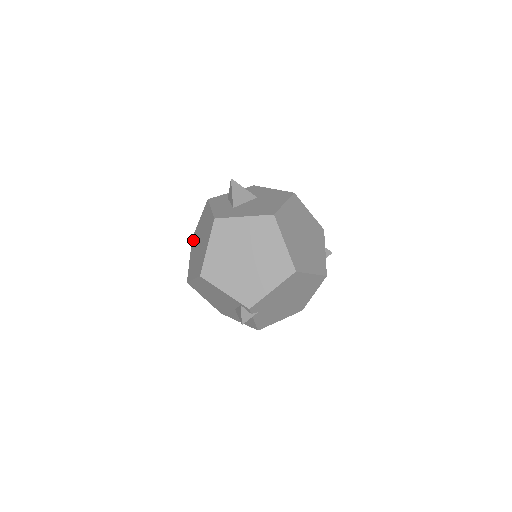
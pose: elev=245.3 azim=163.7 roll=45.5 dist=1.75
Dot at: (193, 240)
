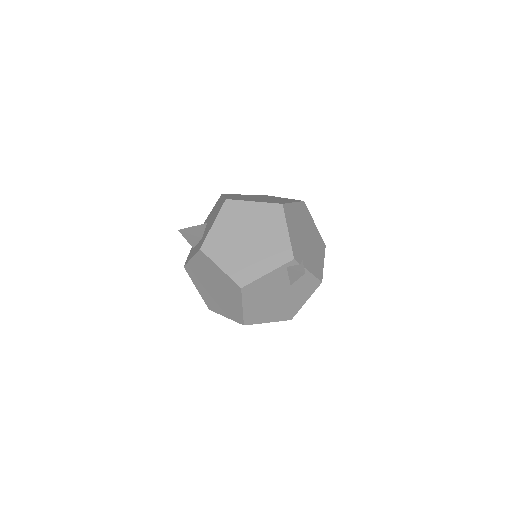
Dot at: (211, 306)
